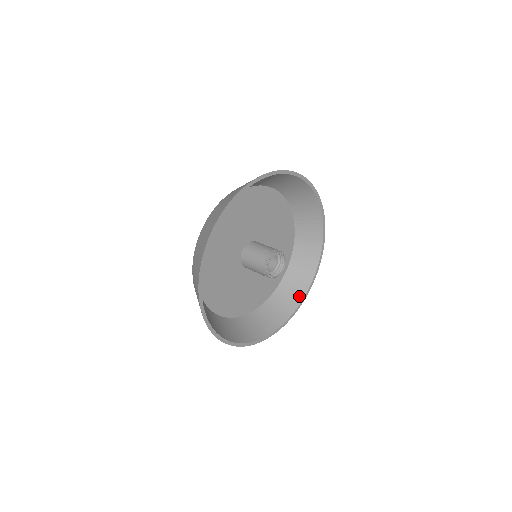
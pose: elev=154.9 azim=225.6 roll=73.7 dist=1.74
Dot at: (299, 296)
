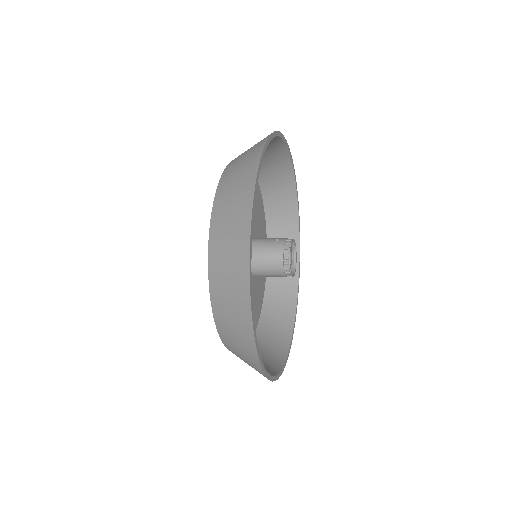
Dot at: (289, 316)
